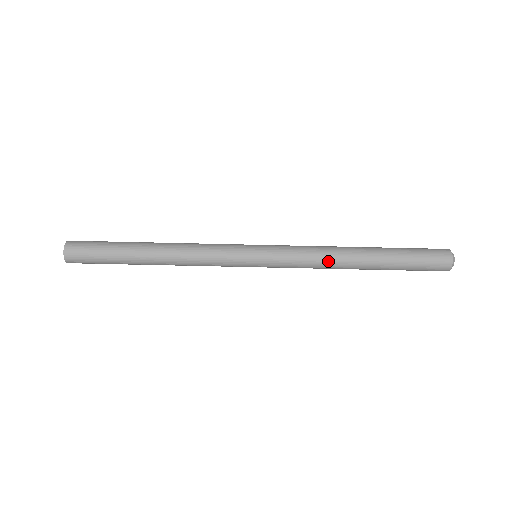
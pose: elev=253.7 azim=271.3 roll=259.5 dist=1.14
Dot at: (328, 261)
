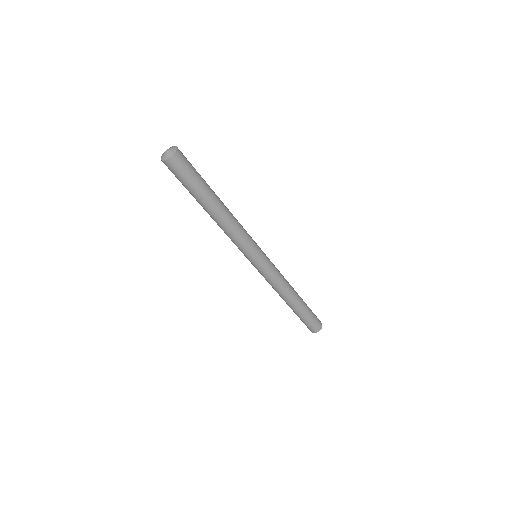
Dot at: (285, 288)
